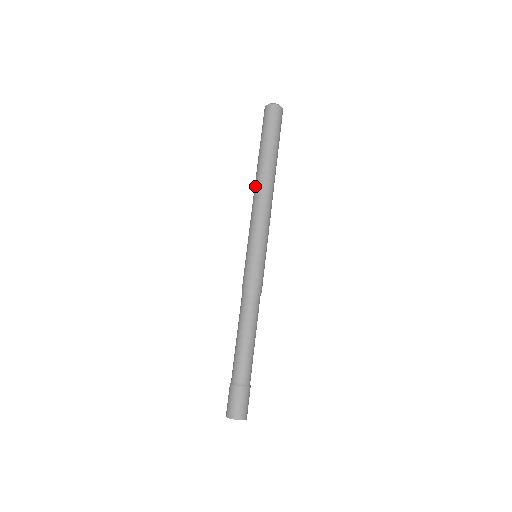
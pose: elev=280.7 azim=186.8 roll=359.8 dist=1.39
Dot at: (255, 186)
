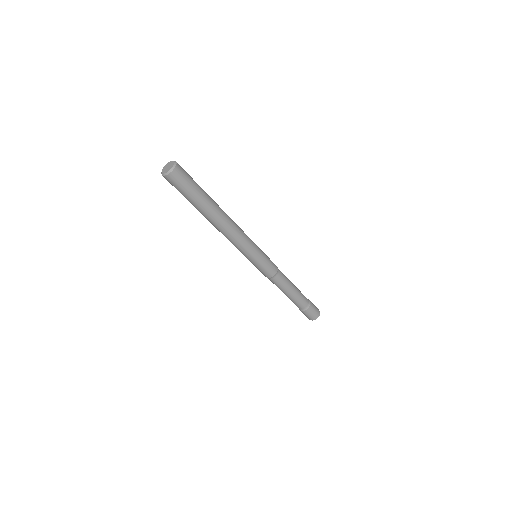
Dot at: occluded
